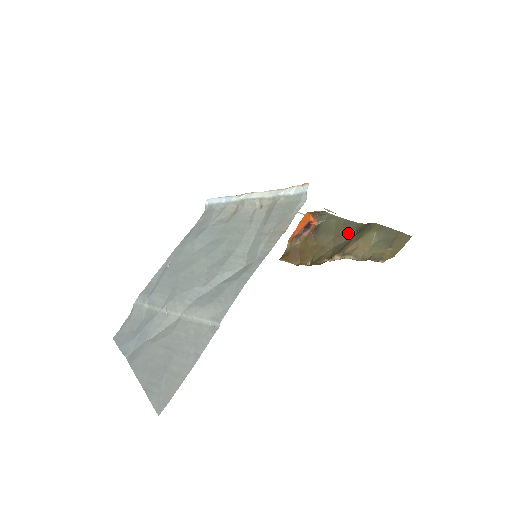
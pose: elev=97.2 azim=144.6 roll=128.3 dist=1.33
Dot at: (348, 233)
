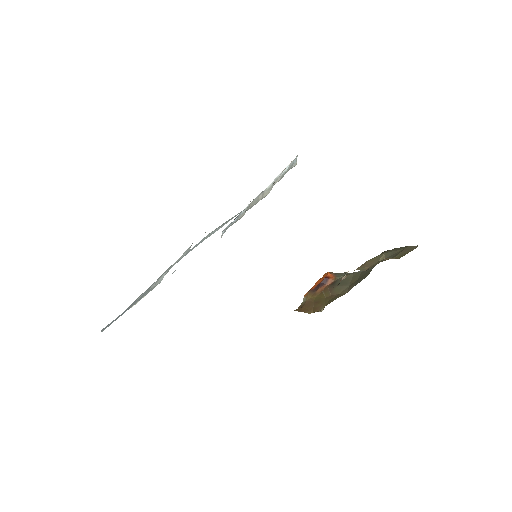
Dot at: (363, 277)
